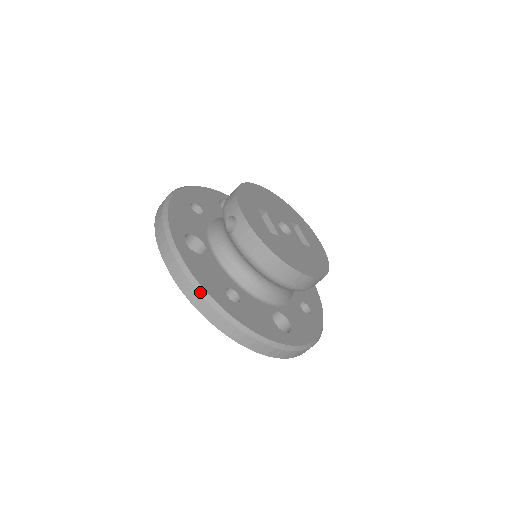
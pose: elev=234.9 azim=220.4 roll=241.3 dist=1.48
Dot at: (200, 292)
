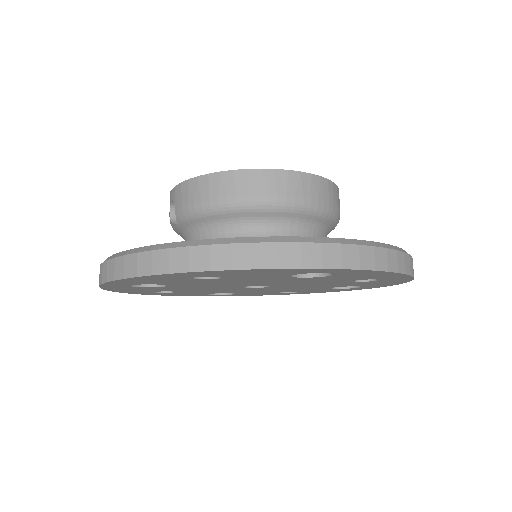
Dot at: (141, 251)
